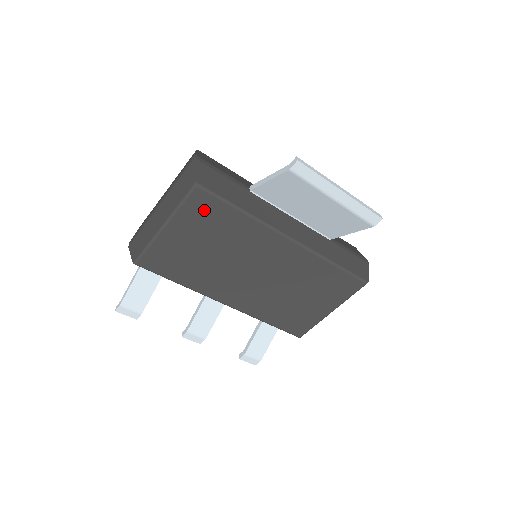
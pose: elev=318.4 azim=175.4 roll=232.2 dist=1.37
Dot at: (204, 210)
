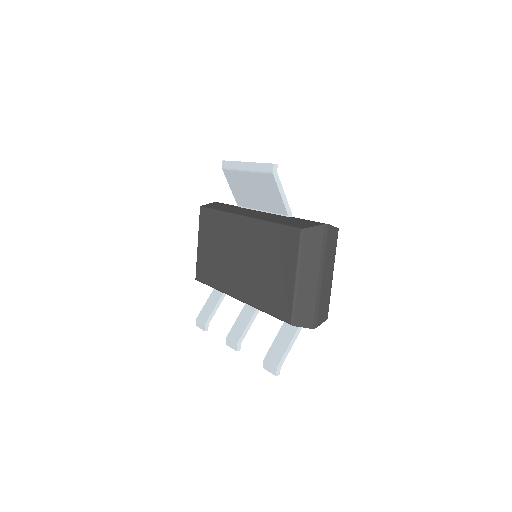
Dot at: (206, 221)
